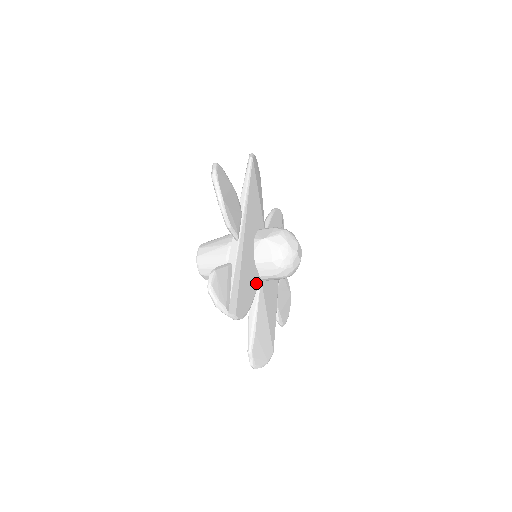
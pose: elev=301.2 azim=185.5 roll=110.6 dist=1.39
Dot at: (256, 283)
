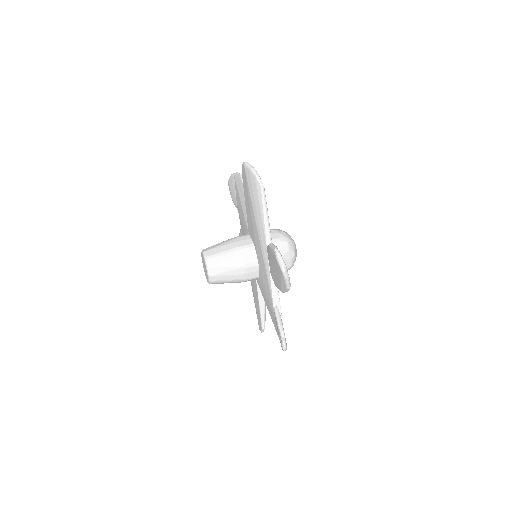
Dot at: occluded
